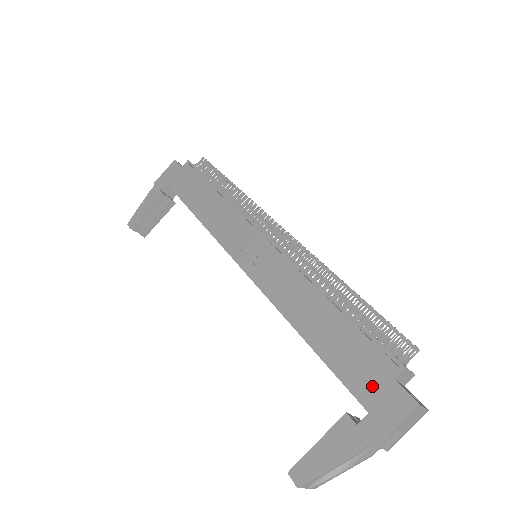
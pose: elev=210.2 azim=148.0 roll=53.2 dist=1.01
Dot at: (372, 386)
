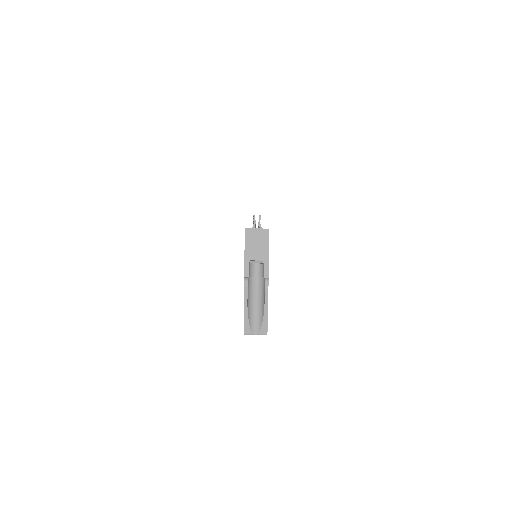
Dot at: occluded
